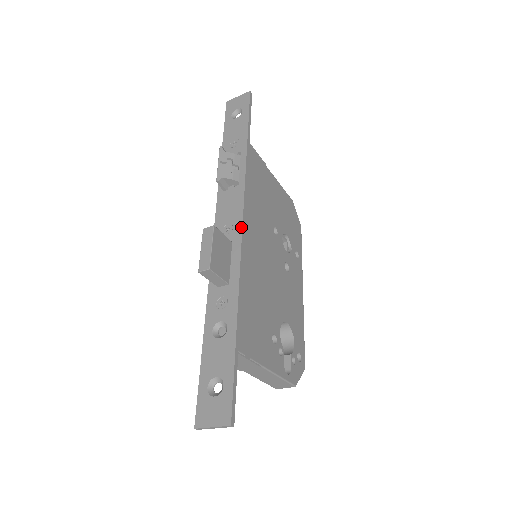
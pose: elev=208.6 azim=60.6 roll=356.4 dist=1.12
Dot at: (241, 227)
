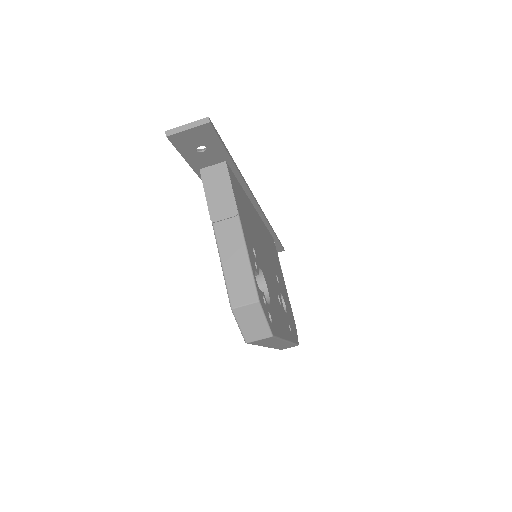
Dot at: occluded
